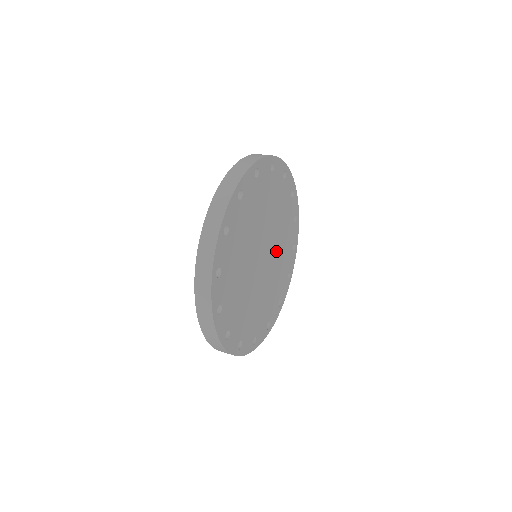
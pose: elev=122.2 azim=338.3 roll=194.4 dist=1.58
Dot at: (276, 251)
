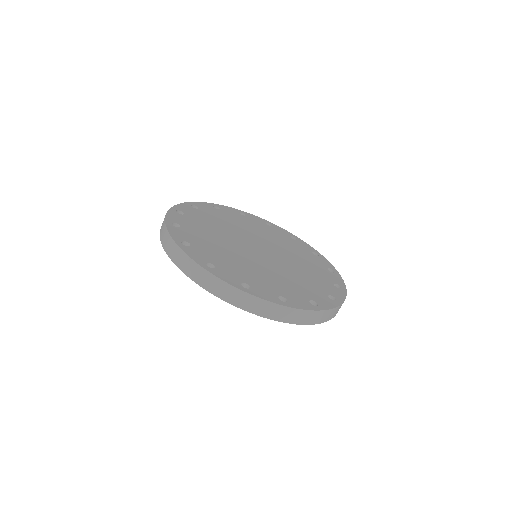
Dot at: (281, 251)
